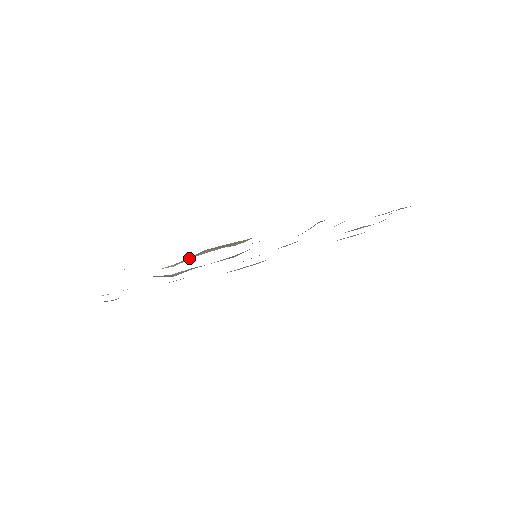
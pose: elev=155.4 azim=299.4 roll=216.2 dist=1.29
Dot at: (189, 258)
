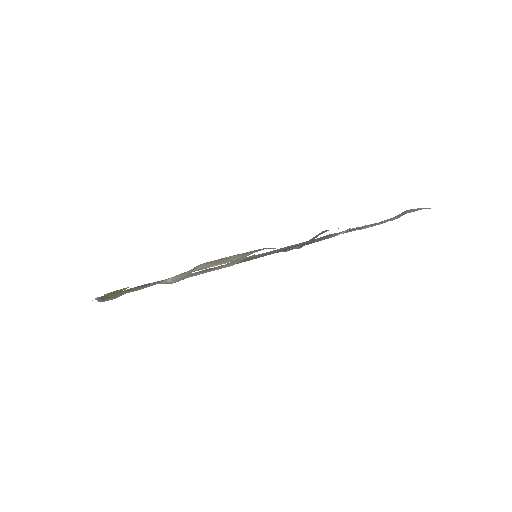
Dot at: (186, 272)
